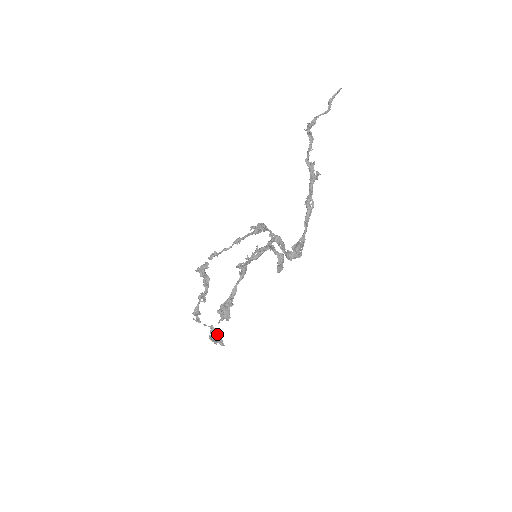
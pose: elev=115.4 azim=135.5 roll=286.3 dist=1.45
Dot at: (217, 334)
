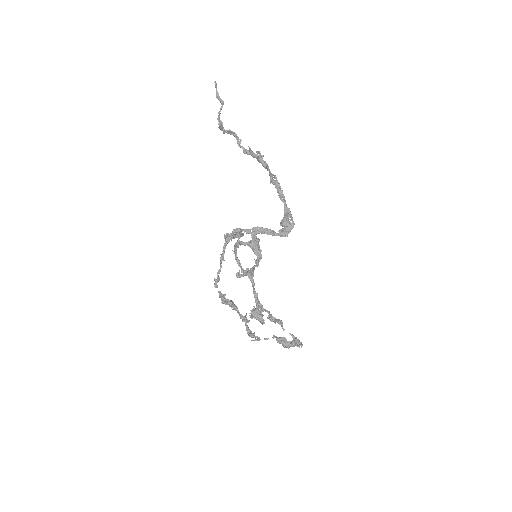
Dot at: (282, 340)
